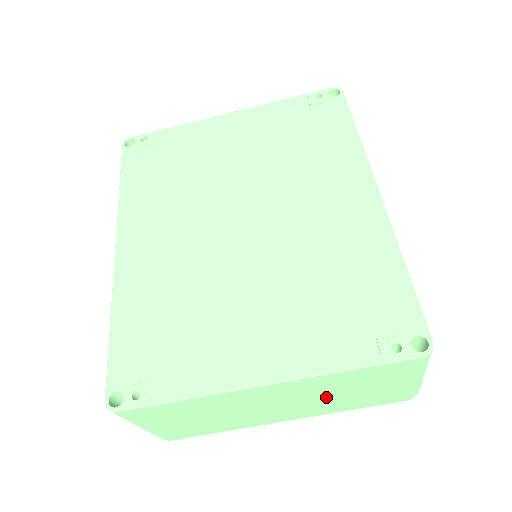
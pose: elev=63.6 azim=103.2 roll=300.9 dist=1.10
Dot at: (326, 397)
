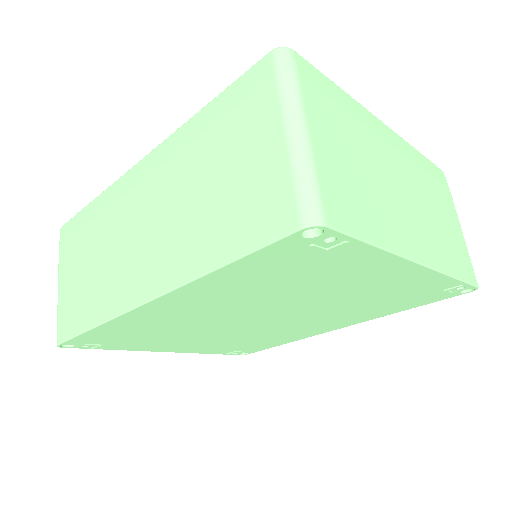
Dot at: occluded
